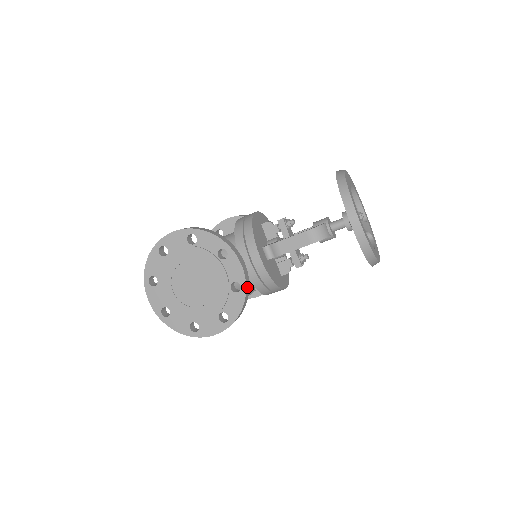
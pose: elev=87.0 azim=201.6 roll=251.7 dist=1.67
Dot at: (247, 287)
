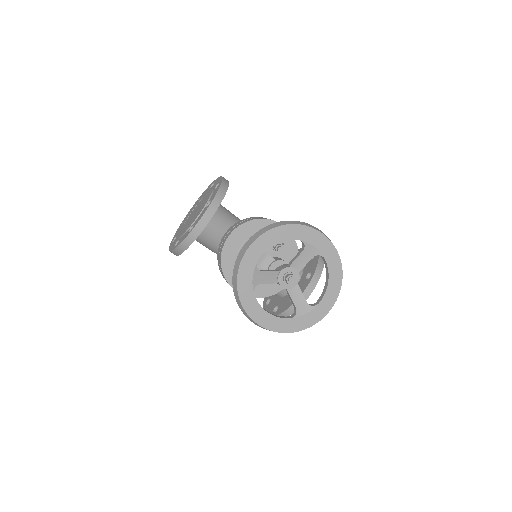
Dot at: (193, 235)
